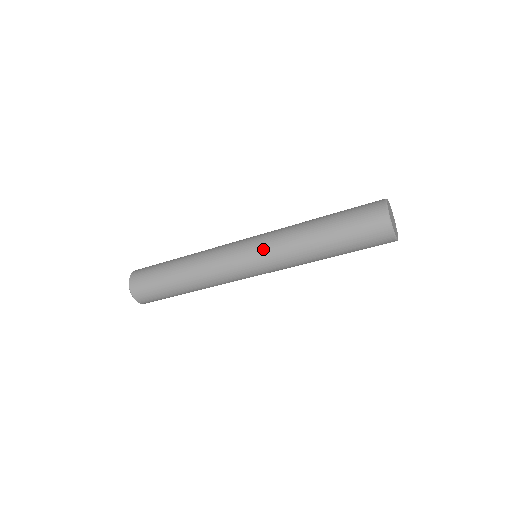
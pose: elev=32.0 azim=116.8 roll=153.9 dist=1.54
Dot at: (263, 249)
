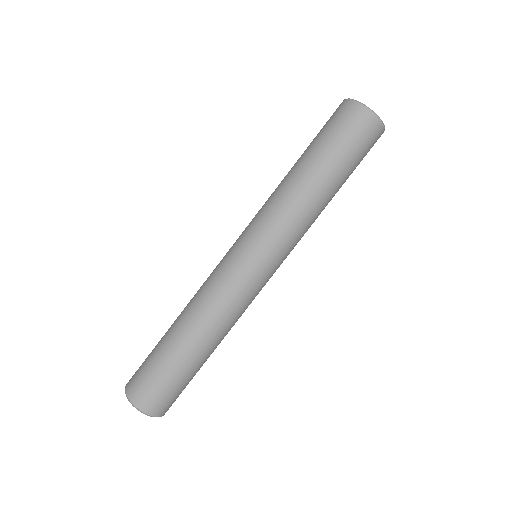
Dot at: (263, 235)
